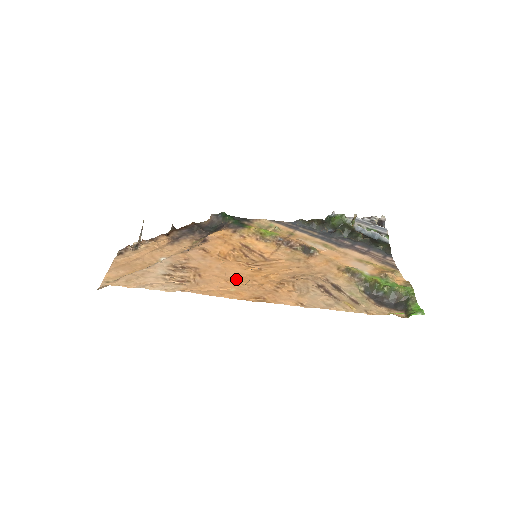
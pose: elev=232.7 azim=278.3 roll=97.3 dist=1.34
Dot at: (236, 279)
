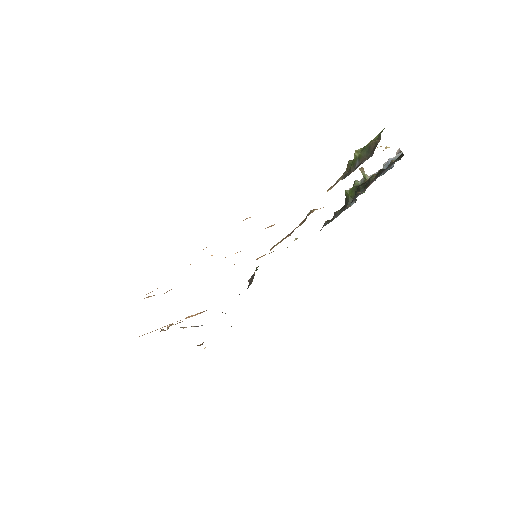
Dot at: occluded
